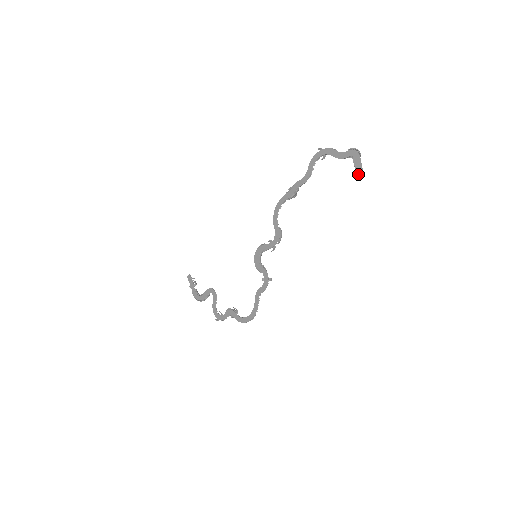
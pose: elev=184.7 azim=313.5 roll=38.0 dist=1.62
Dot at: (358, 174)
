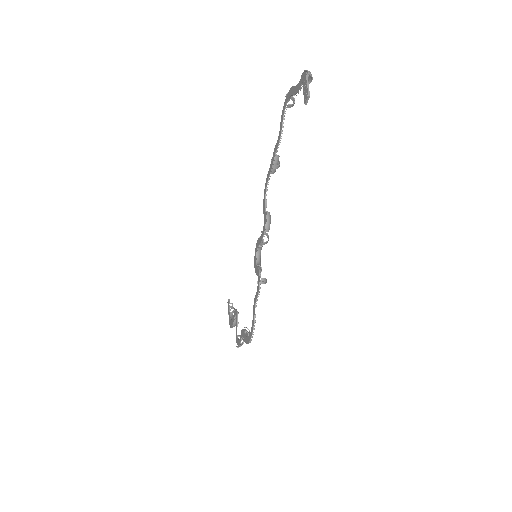
Dot at: (305, 99)
